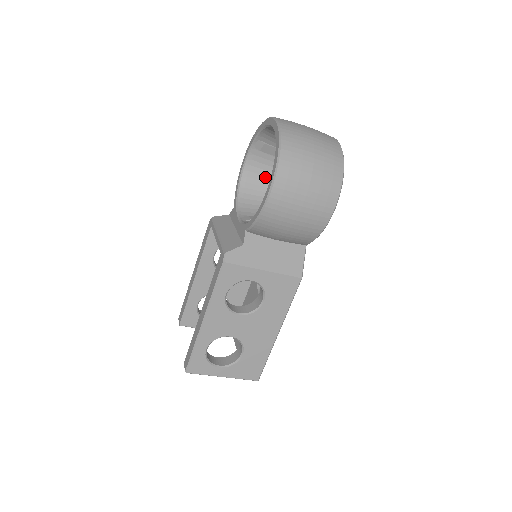
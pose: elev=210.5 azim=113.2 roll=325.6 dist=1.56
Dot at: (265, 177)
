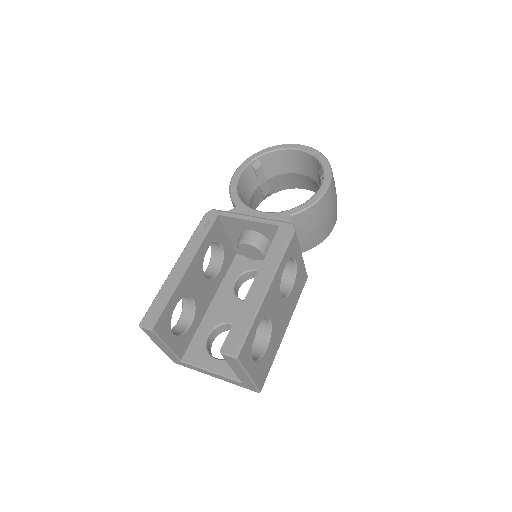
Dot at: (248, 195)
